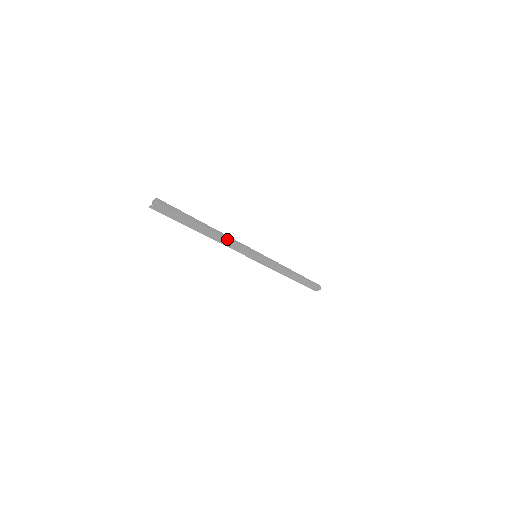
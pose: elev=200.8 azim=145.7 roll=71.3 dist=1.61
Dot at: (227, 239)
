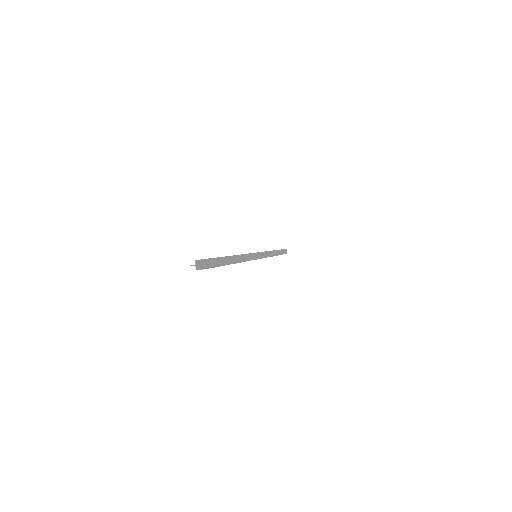
Dot at: (244, 261)
